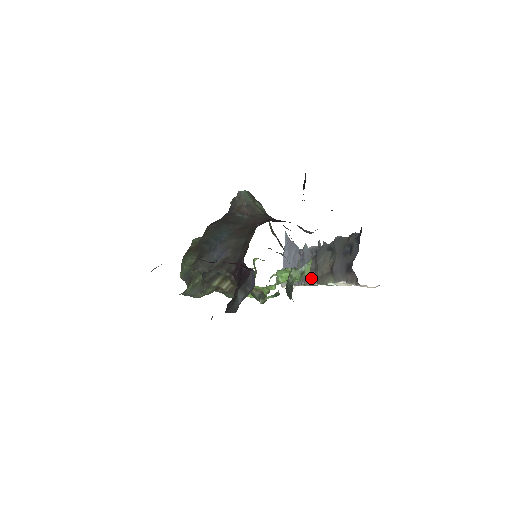
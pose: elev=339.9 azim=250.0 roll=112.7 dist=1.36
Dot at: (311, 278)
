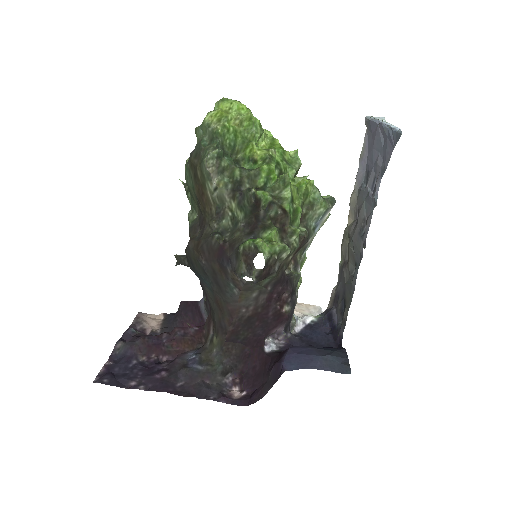
Dot at: (354, 211)
